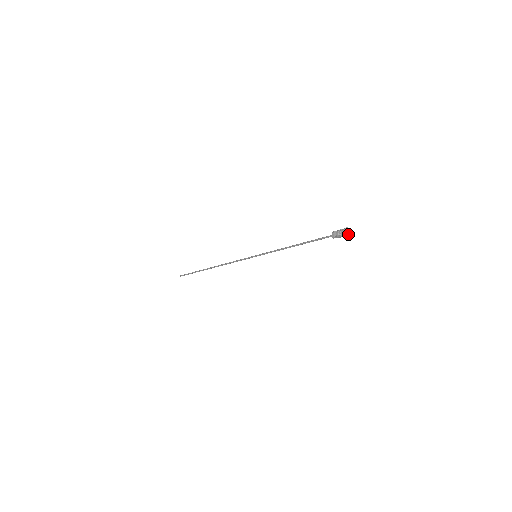
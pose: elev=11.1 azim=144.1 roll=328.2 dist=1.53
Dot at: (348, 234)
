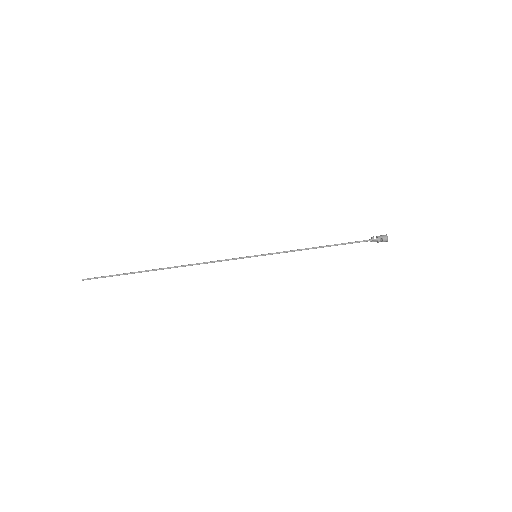
Dot at: (387, 240)
